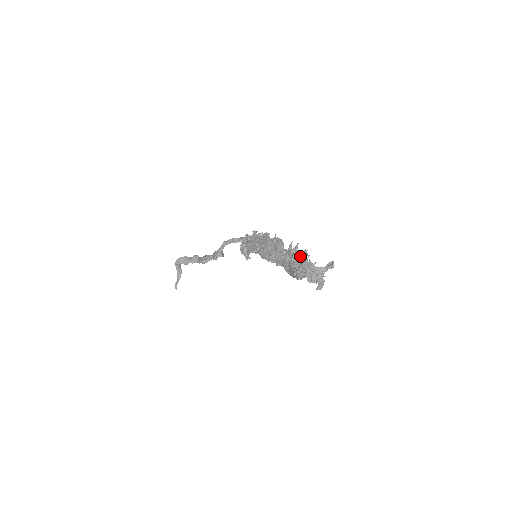
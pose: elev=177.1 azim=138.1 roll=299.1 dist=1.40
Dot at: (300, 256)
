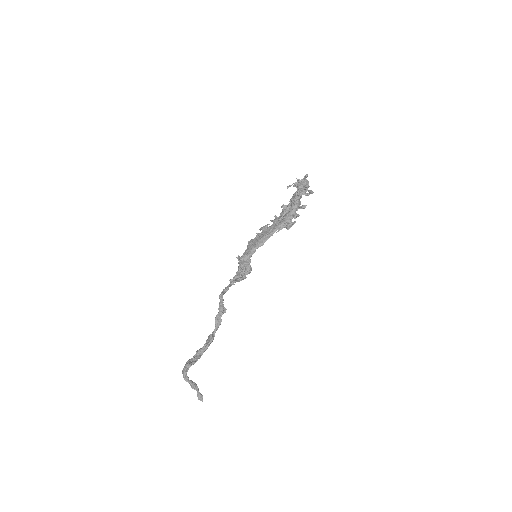
Dot at: (285, 205)
